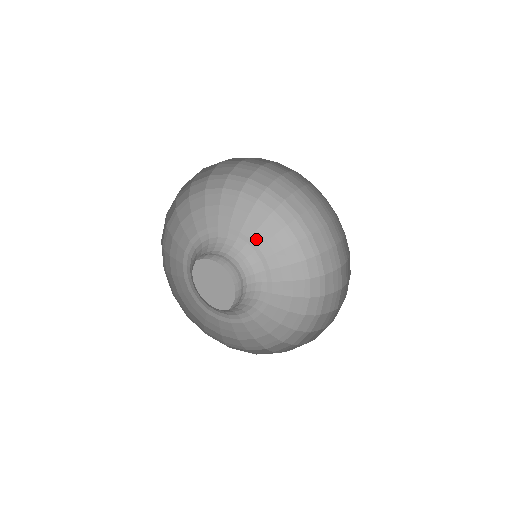
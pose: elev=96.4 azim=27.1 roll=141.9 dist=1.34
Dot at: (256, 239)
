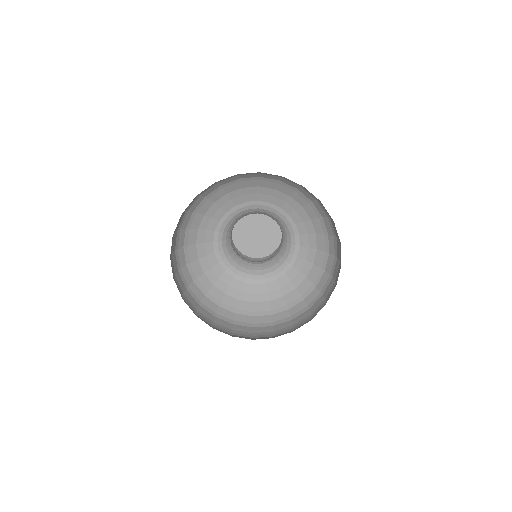
Dot at: (250, 198)
